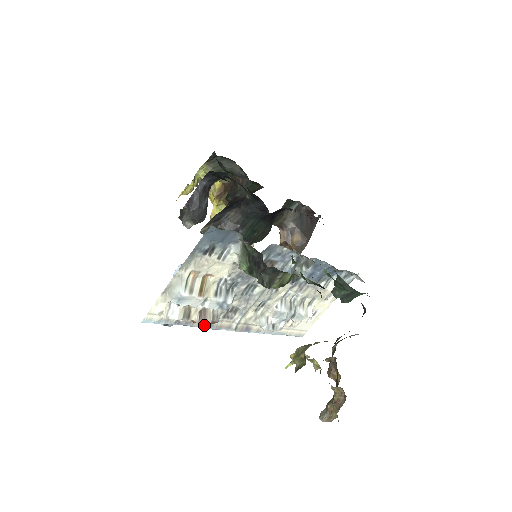
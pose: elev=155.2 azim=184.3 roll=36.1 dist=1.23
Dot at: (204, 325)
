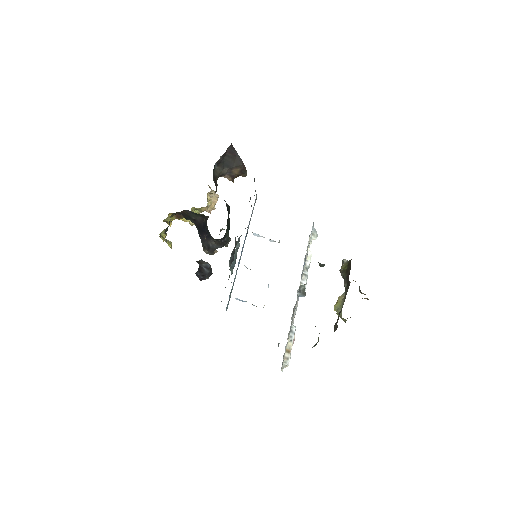
Dot at: occluded
